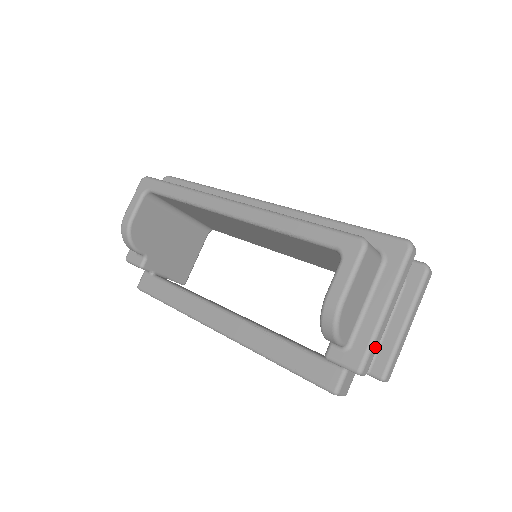
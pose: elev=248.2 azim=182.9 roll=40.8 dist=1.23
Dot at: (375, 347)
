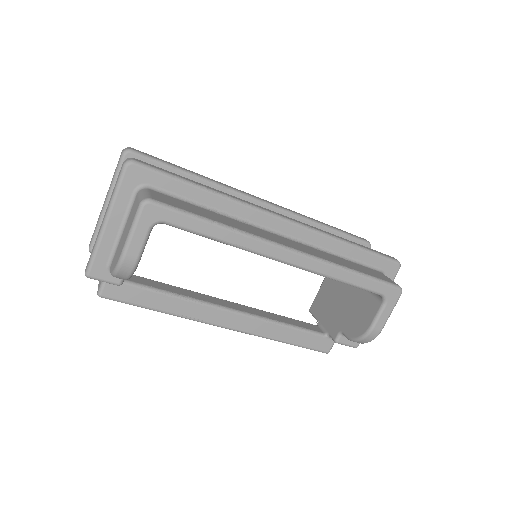
Dot at: occluded
